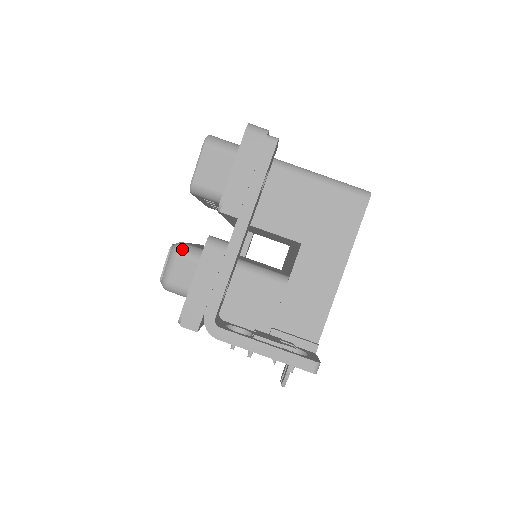
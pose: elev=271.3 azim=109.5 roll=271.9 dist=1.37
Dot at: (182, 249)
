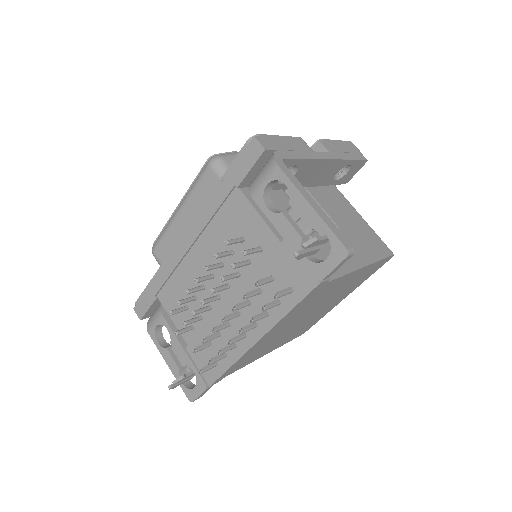
Dot at: occluded
